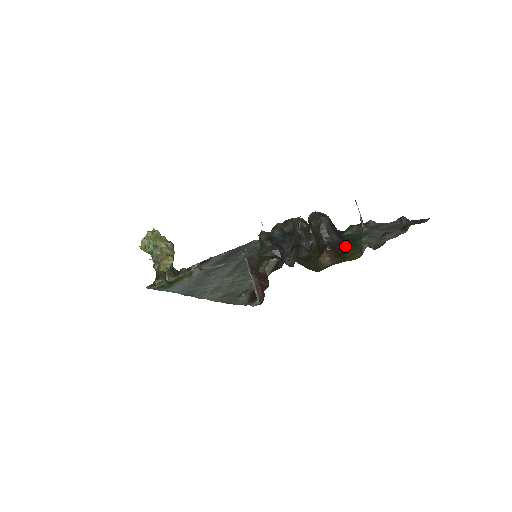
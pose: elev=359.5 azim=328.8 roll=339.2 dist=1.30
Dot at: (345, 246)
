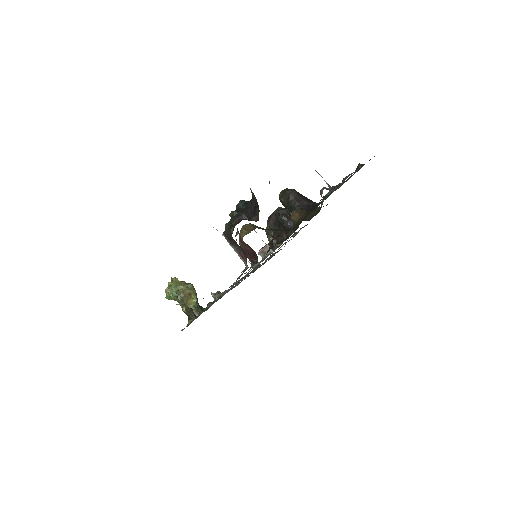
Dot at: (315, 206)
